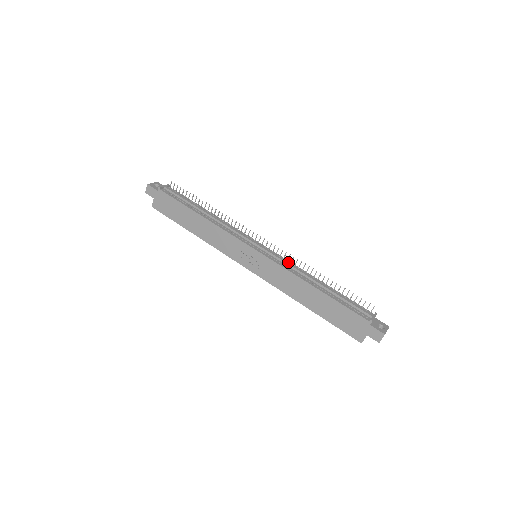
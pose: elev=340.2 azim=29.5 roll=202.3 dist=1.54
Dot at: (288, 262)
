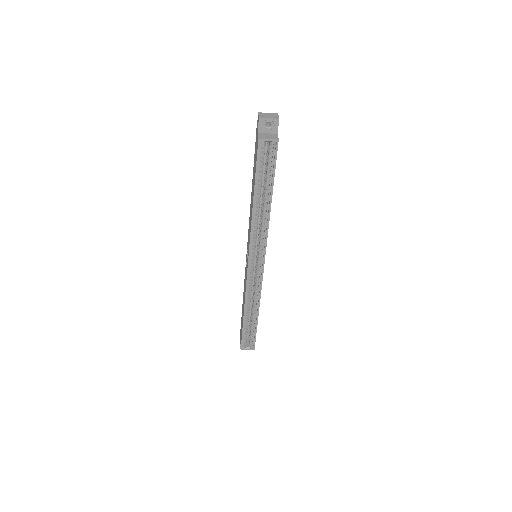
Dot at: occluded
